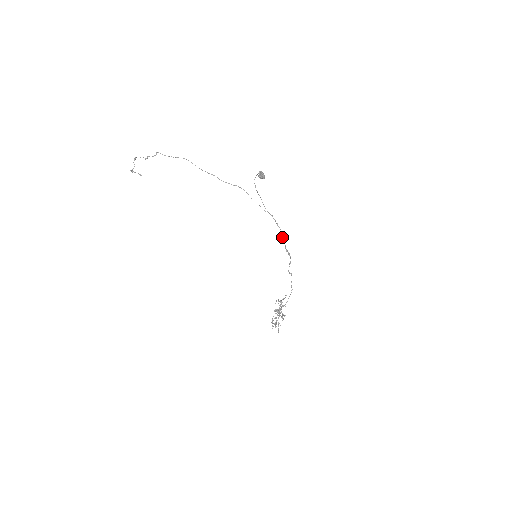
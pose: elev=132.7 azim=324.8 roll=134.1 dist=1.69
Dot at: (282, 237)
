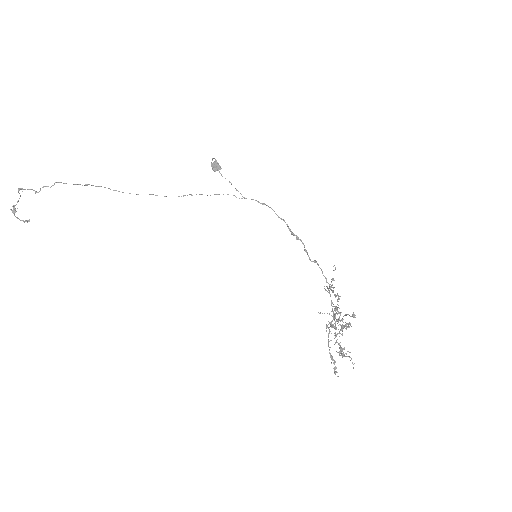
Dot at: (278, 217)
